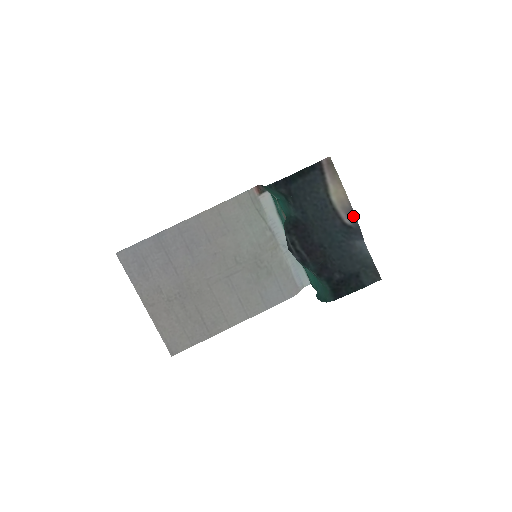
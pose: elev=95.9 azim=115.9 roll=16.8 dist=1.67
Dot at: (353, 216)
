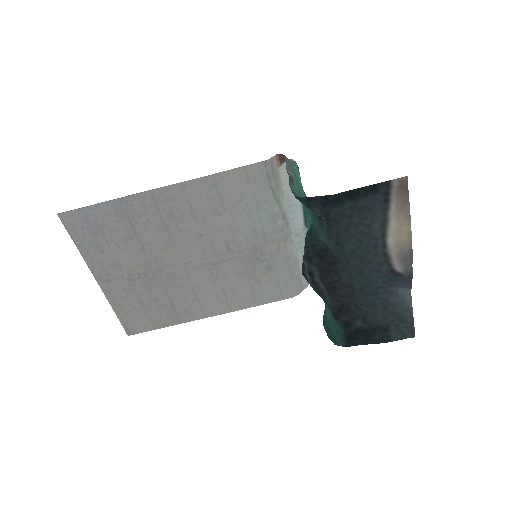
Dot at: (409, 263)
